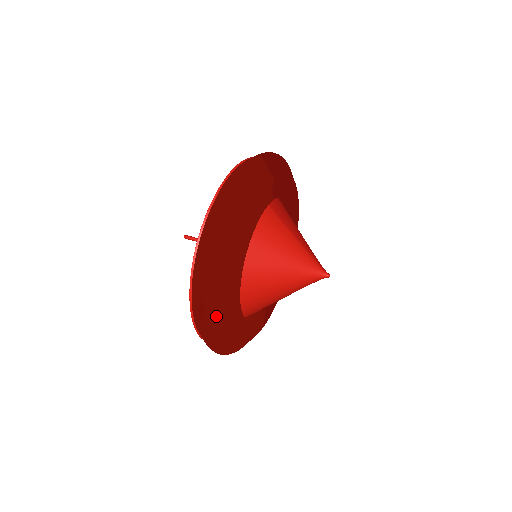
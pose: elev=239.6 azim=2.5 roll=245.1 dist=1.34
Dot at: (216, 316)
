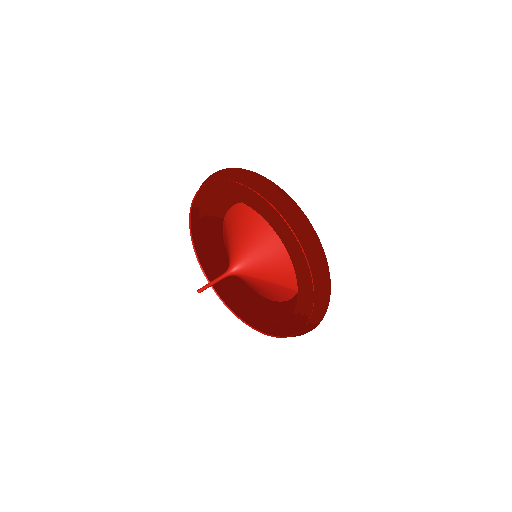
Dot at: occluded
